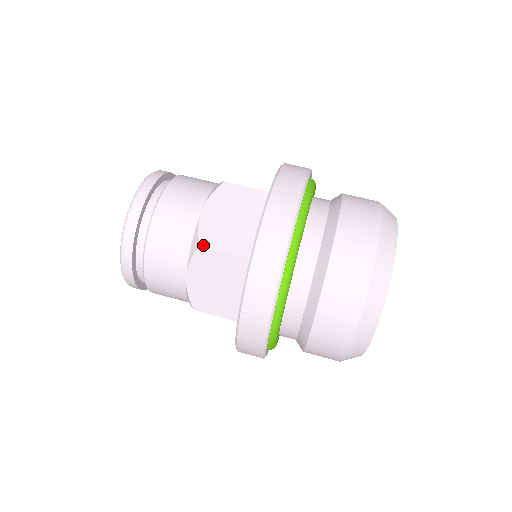
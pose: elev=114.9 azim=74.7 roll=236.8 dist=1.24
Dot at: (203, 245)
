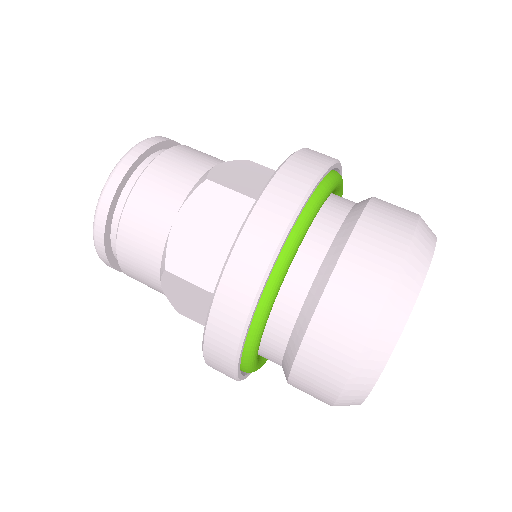
Dot at: (211, 180)
